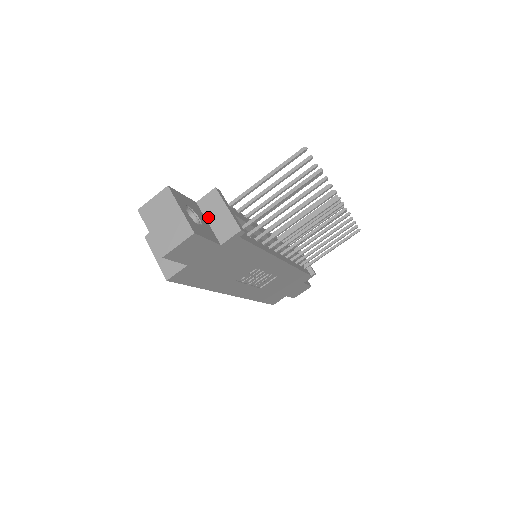
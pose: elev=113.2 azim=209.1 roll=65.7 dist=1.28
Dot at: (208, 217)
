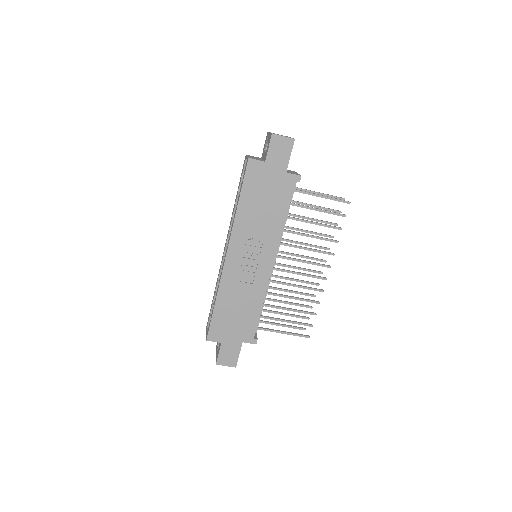
Dot at: occluded
